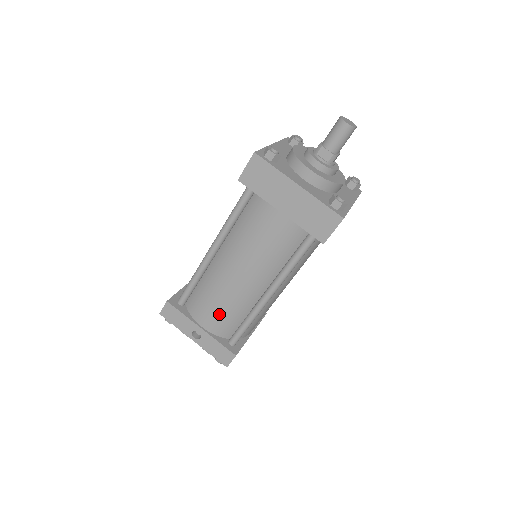
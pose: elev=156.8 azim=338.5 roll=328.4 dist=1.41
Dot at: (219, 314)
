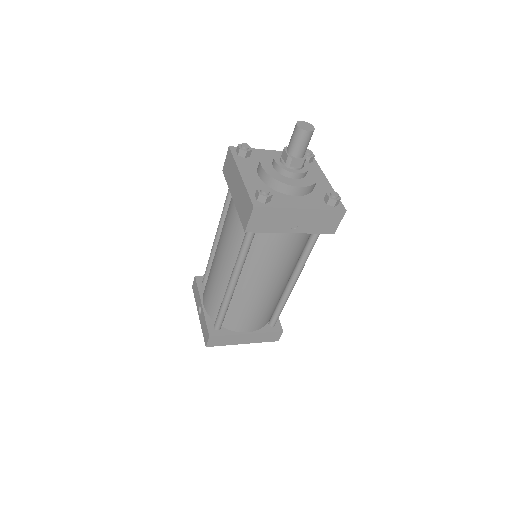
Dot at: (209, 294)
